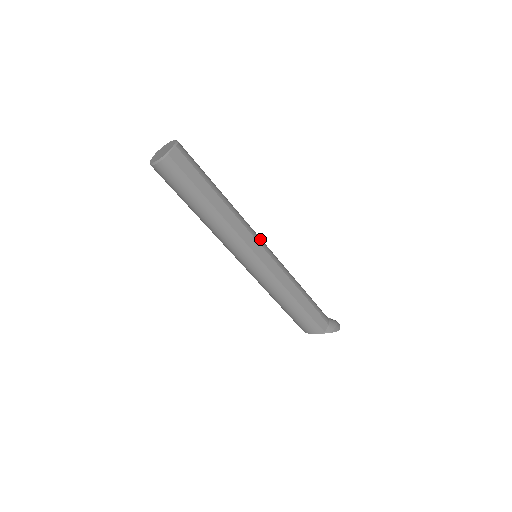
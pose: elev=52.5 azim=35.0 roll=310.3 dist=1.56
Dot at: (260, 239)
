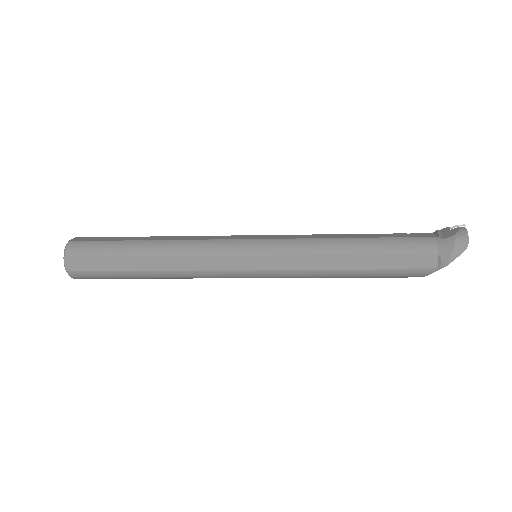
Dot at: (234, 246)
